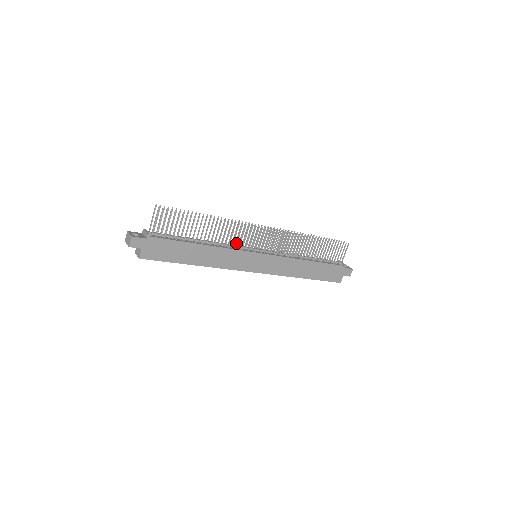
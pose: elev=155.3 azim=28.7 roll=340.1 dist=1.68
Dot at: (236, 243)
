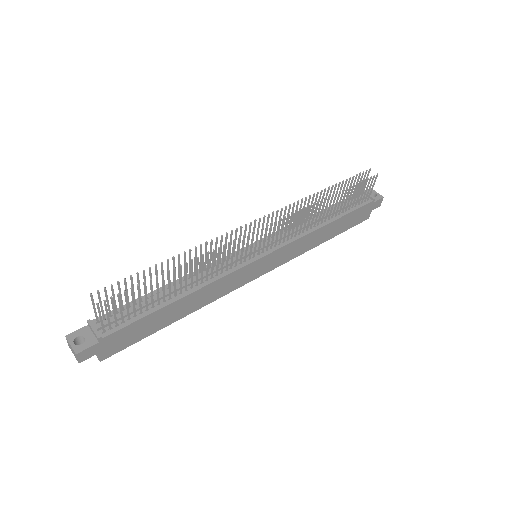
Dot at: (226, 266)
